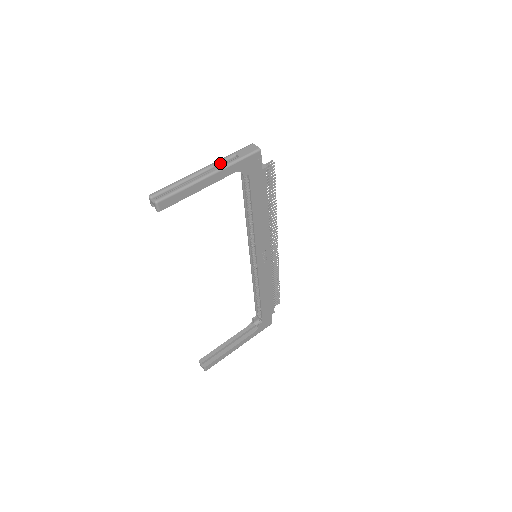
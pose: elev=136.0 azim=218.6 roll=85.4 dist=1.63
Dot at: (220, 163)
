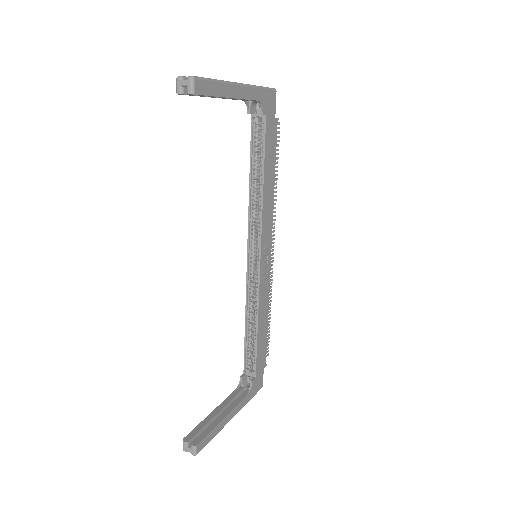
Dot at: occluded
